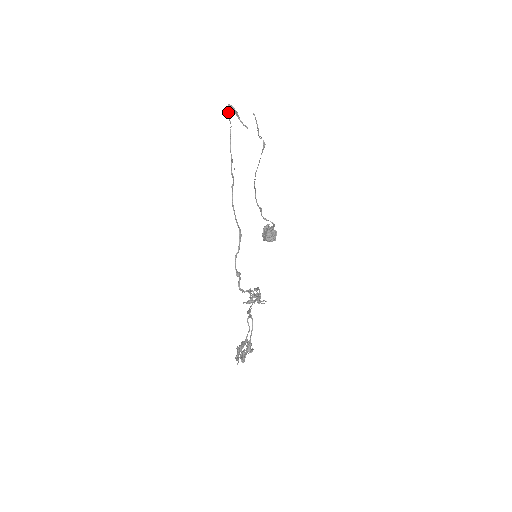
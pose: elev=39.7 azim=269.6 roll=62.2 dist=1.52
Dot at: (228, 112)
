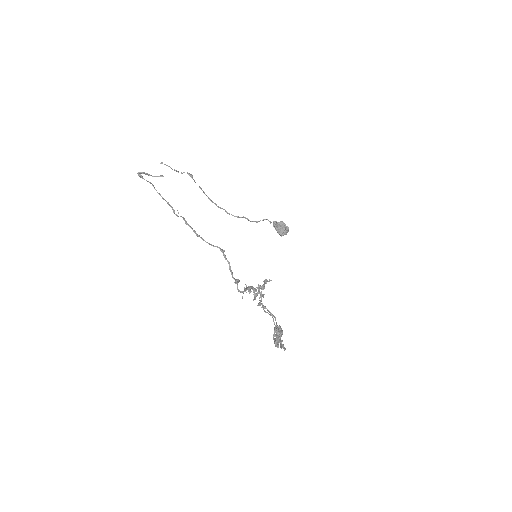
Dot at: (142, 178)
